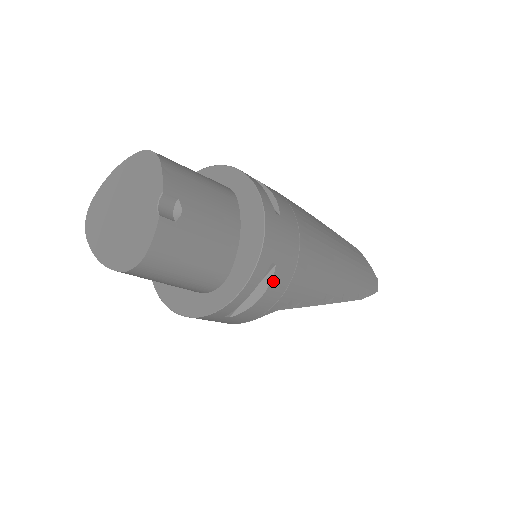
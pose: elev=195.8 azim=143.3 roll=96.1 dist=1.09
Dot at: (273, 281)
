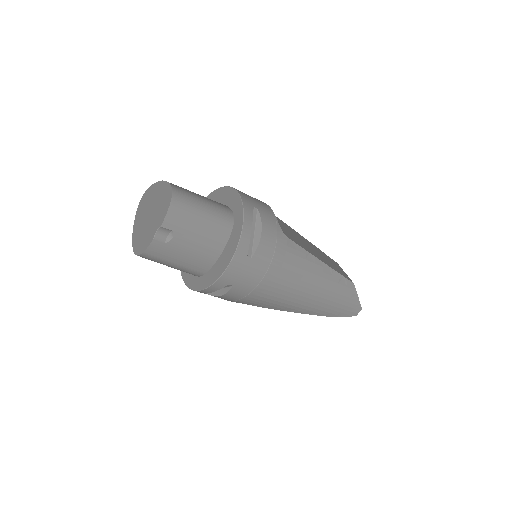
Dot at: (230, 292)
